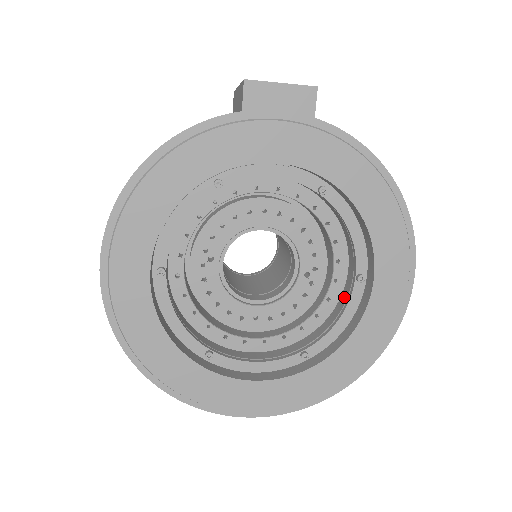
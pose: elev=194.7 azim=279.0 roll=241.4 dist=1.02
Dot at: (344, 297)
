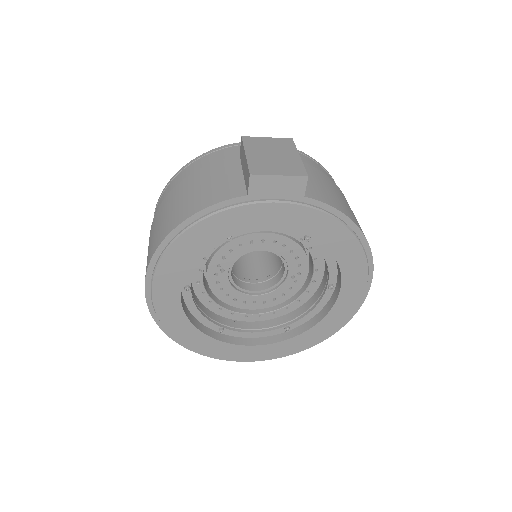
Dot at: (319, 293)
